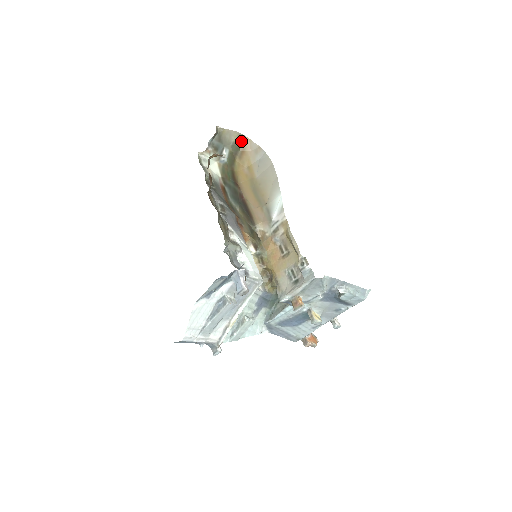
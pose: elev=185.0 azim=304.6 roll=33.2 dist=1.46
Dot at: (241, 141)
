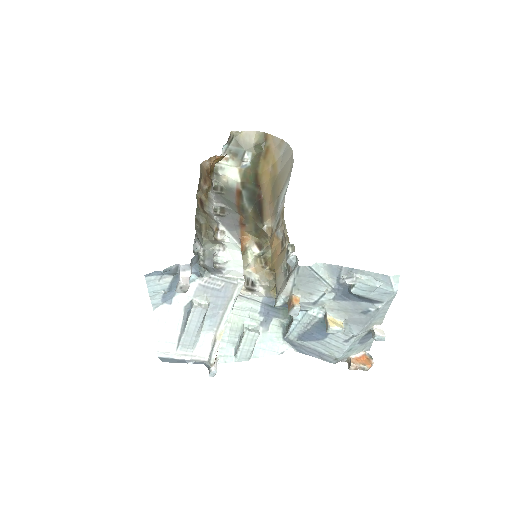
Dot at: (263, 140)
